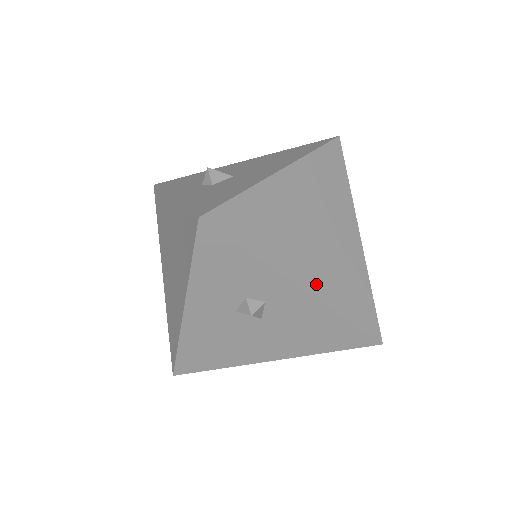
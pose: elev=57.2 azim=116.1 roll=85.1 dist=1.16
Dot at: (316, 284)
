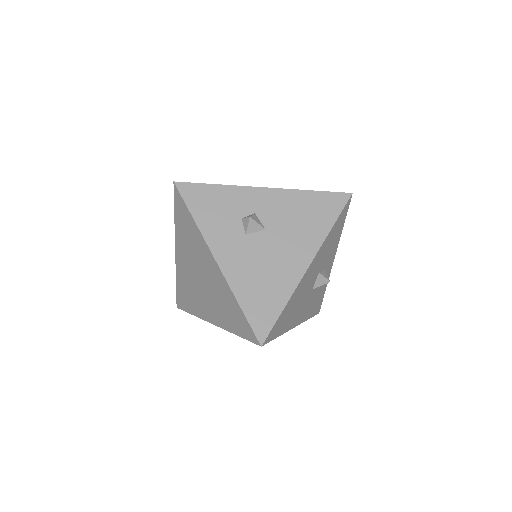
Dot at: occluded
